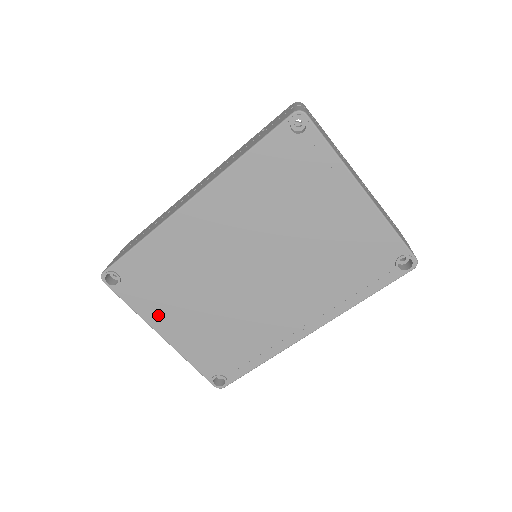
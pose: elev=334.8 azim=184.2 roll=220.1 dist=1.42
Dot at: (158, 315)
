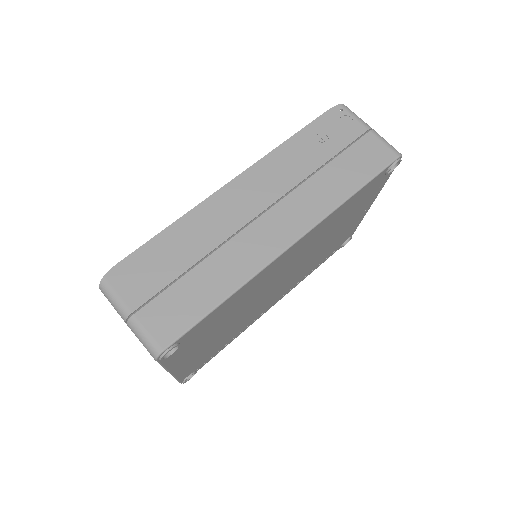
Dot at: (185, 358)
